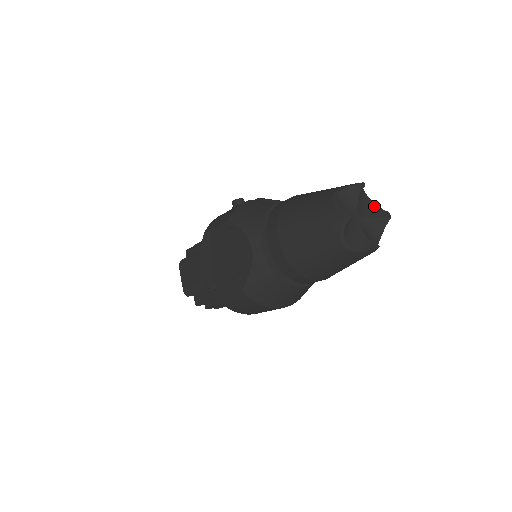
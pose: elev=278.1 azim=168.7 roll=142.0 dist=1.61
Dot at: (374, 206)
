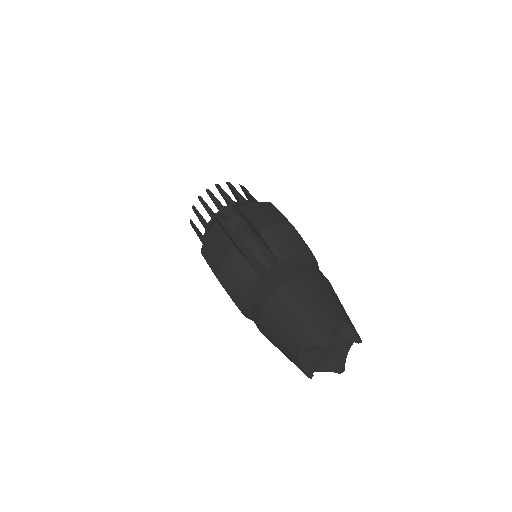
Dot at: (347, 330)
